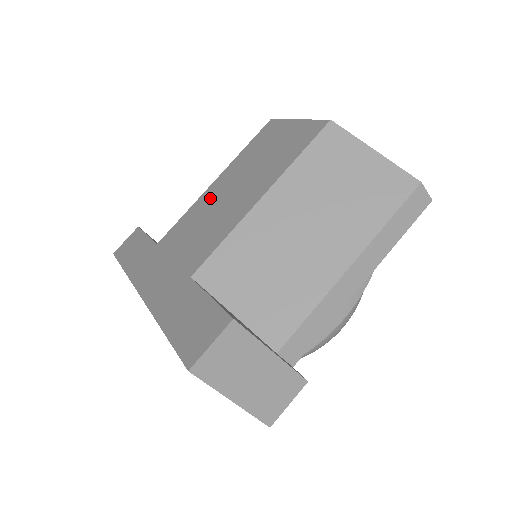
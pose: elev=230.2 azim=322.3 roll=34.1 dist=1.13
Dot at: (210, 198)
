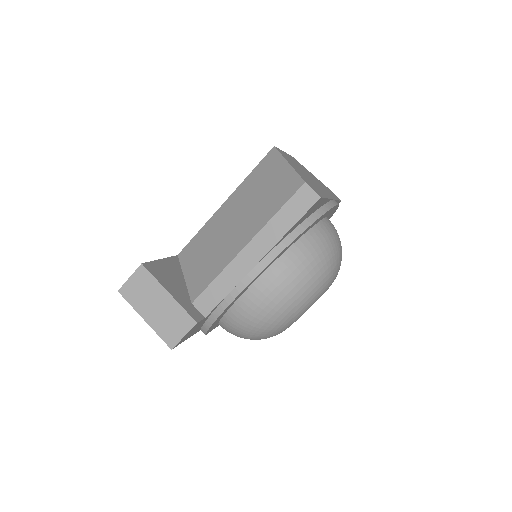
Dot at: occluded
